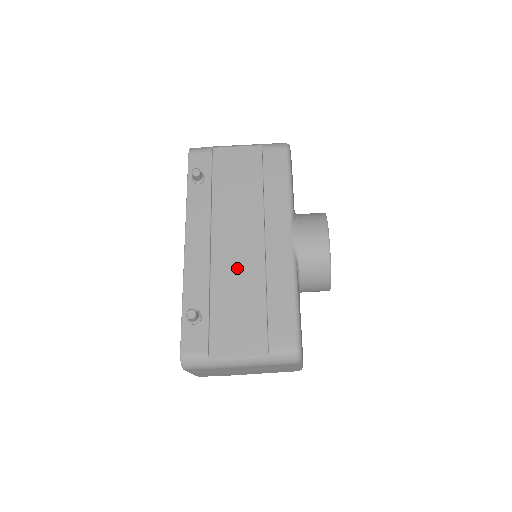
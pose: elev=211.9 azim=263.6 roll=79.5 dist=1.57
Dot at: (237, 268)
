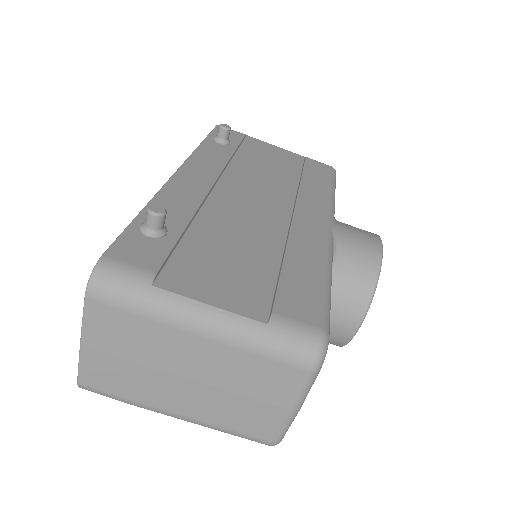
Dot at: (244, 218)
